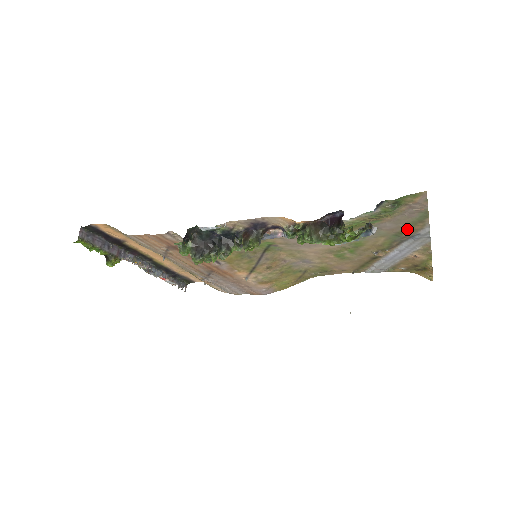
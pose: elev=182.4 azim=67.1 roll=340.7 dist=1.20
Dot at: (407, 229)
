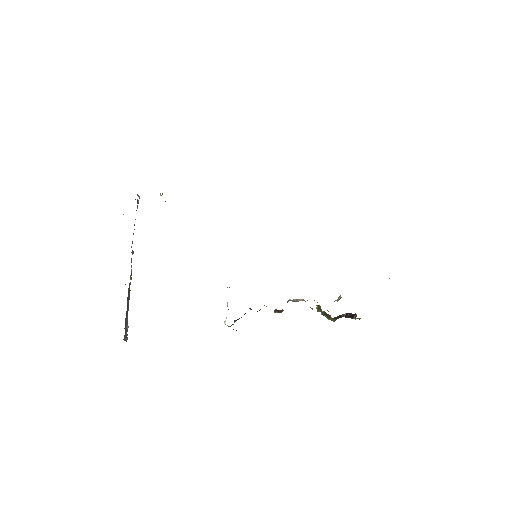
Dot at: occluded
